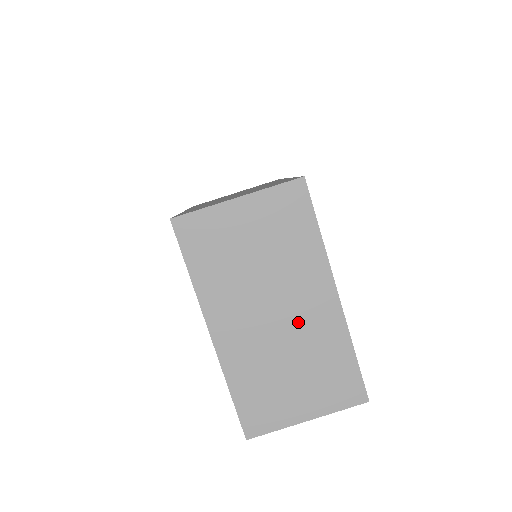
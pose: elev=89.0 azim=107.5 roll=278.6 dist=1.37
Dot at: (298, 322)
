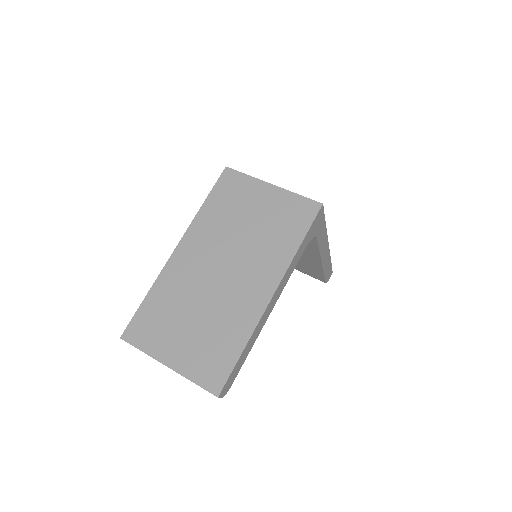
Dot at: (231, 289)
